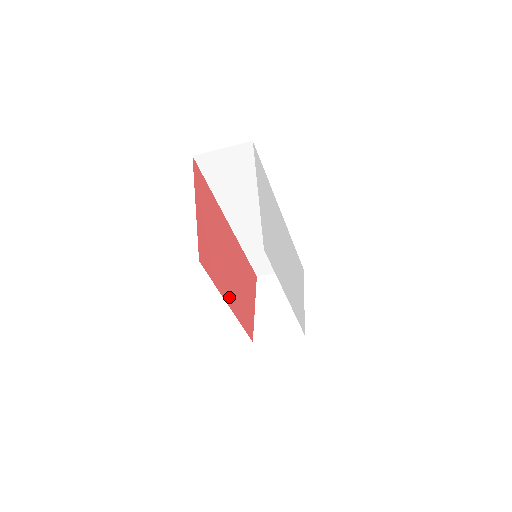
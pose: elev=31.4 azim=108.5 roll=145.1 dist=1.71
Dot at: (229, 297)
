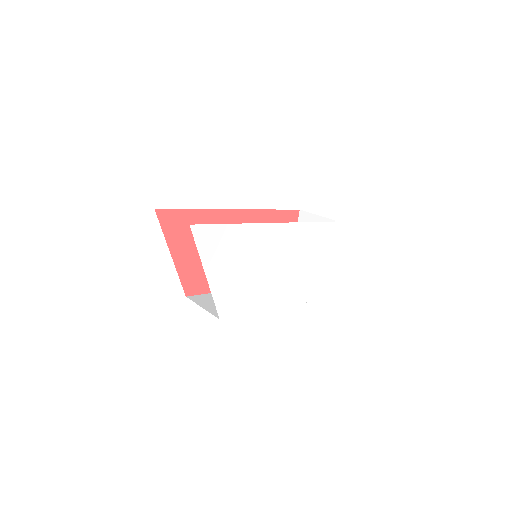
Dot at: occluded
